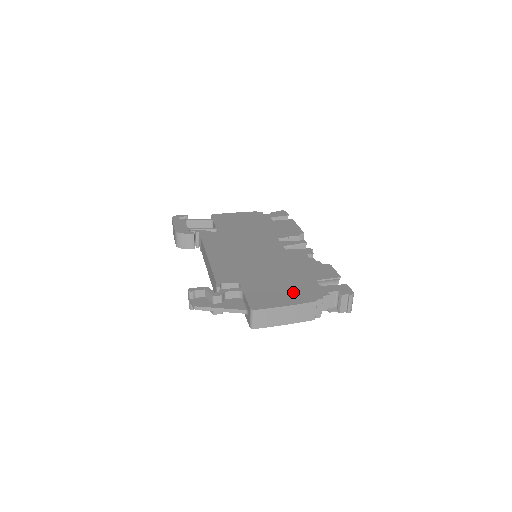
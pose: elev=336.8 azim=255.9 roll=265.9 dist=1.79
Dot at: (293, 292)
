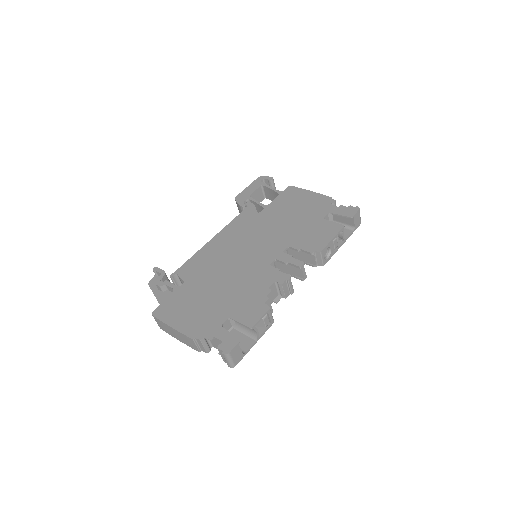
Dot at: (195, 317)
